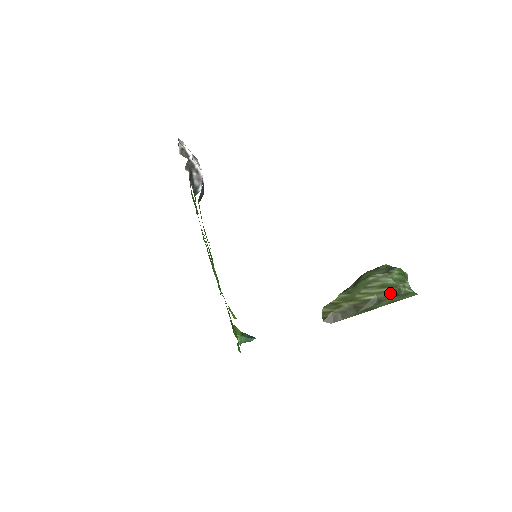
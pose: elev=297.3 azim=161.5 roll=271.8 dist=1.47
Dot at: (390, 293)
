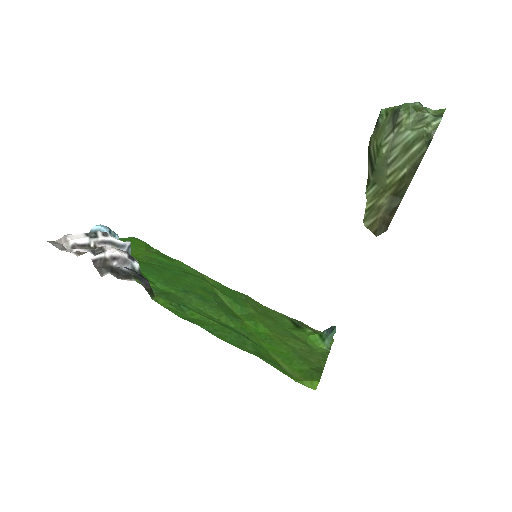
Dot at: (422, 151)
